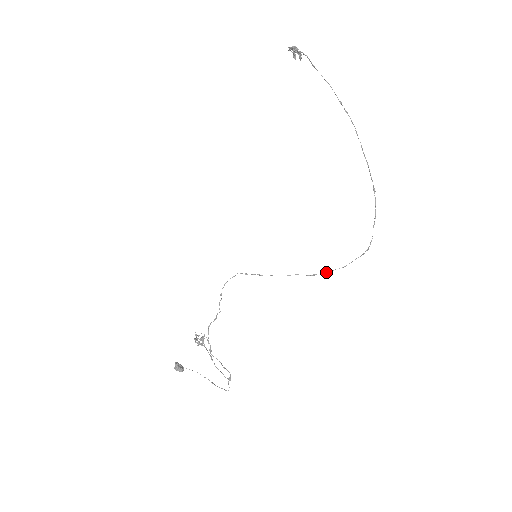
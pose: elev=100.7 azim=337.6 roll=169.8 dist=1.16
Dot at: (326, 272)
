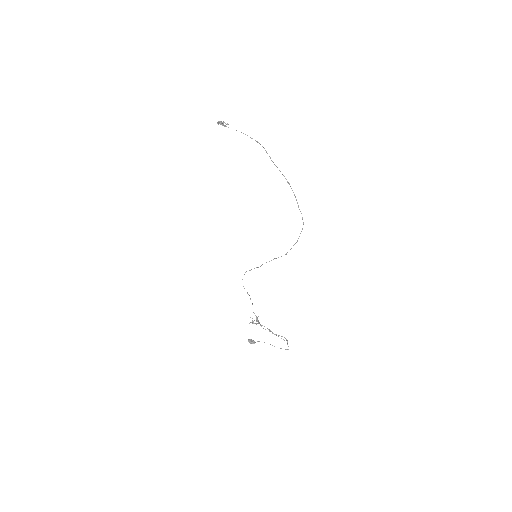
Dot at: (290, 249)
